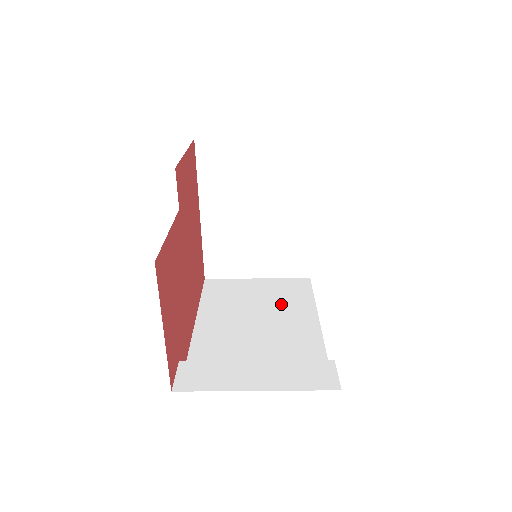
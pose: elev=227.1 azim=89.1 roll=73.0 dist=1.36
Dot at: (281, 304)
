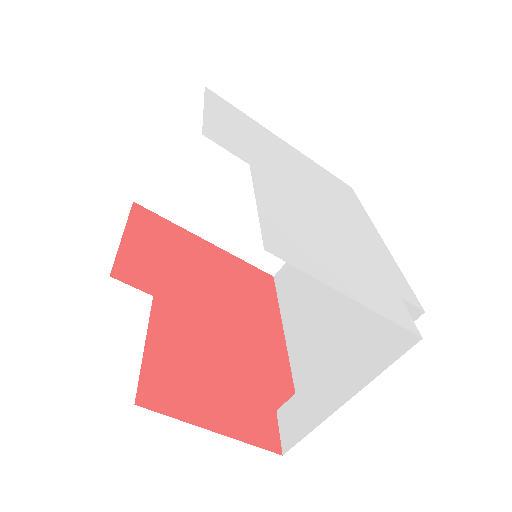
Dot at: occluded
